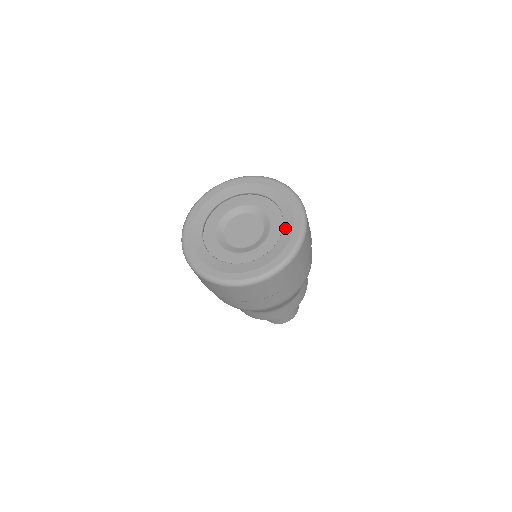
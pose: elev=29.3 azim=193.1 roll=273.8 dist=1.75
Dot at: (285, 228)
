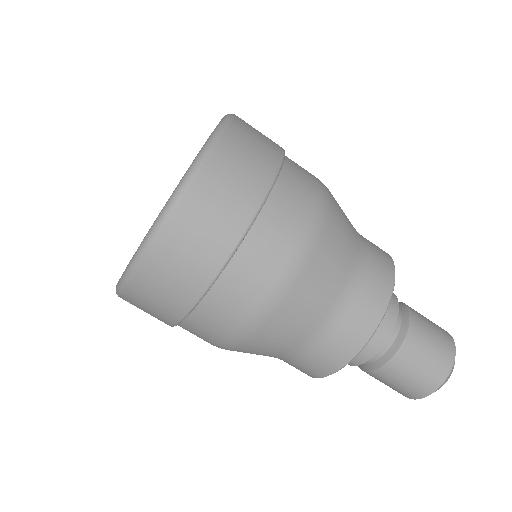
Dot at: occluded
